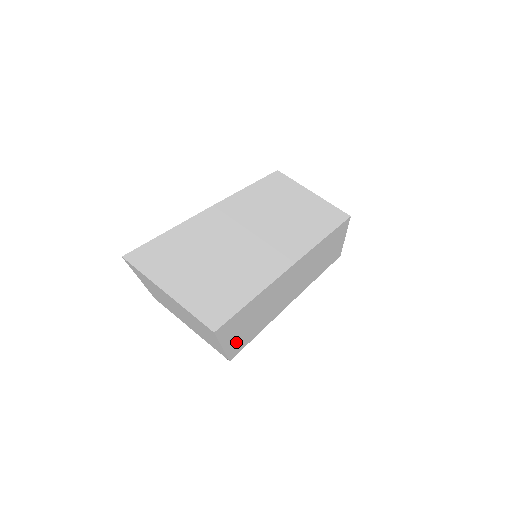
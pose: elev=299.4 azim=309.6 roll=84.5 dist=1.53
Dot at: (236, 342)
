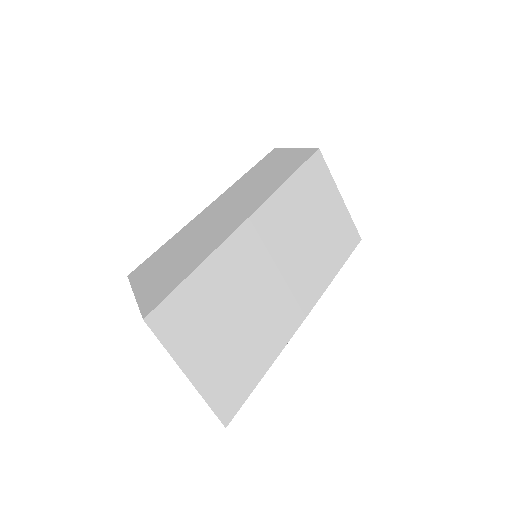
Dot at: occluded
